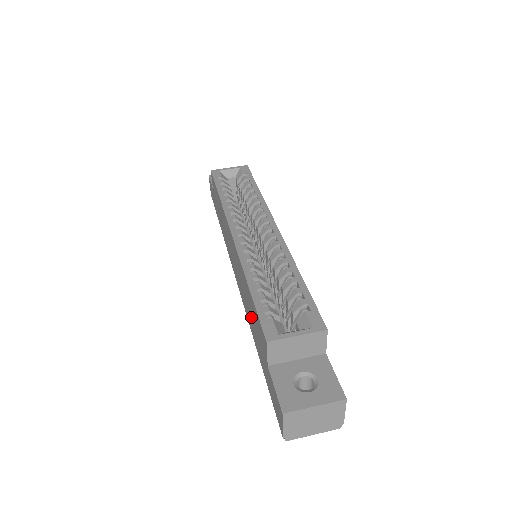
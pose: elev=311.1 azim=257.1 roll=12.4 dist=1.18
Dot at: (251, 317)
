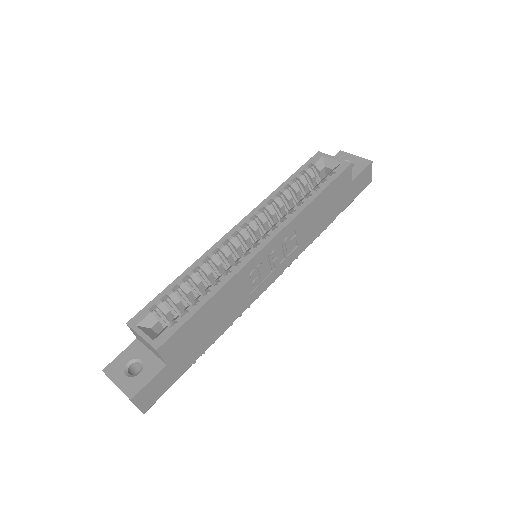
Dot at: occluded
